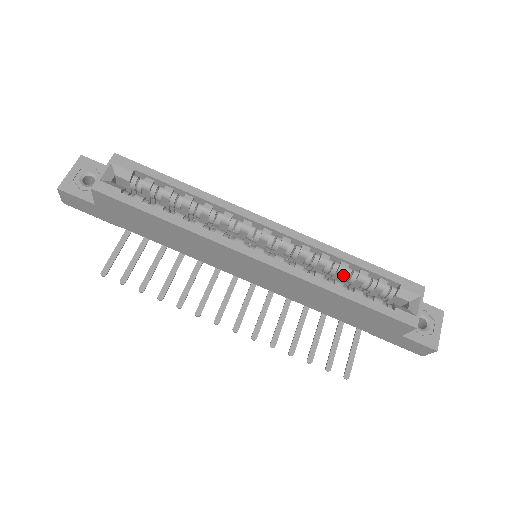
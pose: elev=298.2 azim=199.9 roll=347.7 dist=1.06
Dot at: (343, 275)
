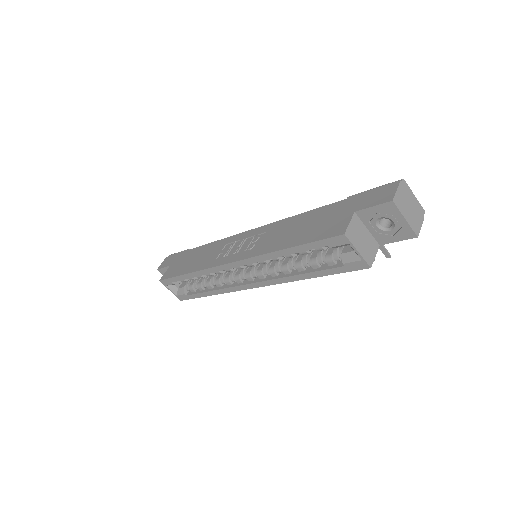
Dot at: (296, 255)
